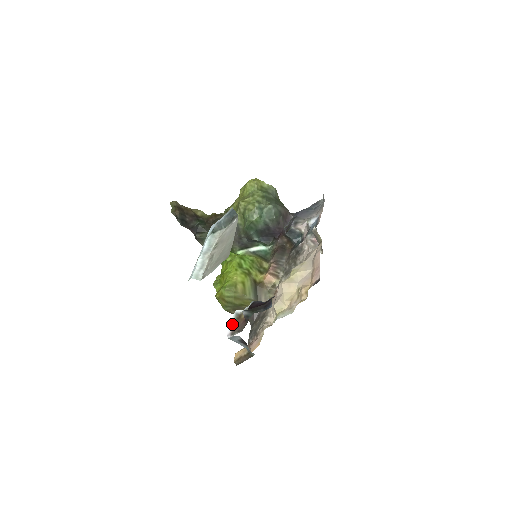
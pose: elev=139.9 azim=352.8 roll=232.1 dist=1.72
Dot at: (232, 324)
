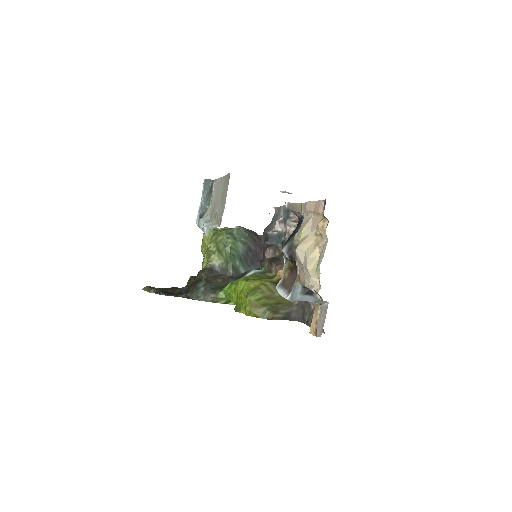
Dot at: (282, 292)
